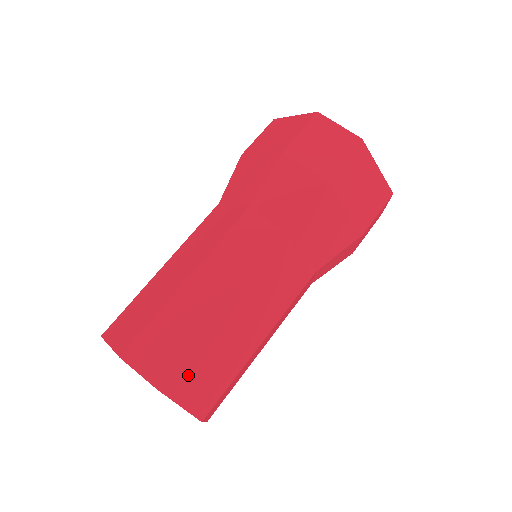
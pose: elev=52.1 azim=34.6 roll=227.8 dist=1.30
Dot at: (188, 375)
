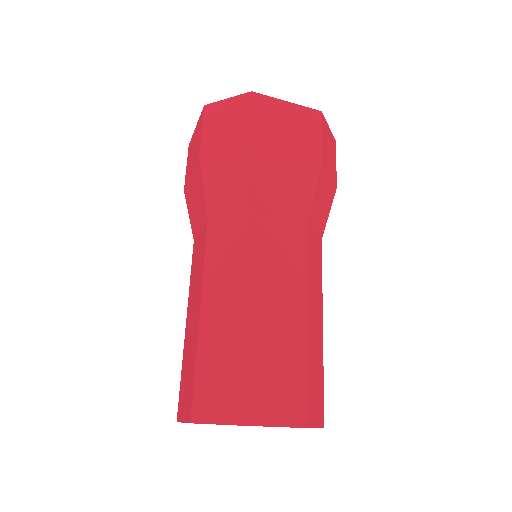
Dot at: (259, 393)
